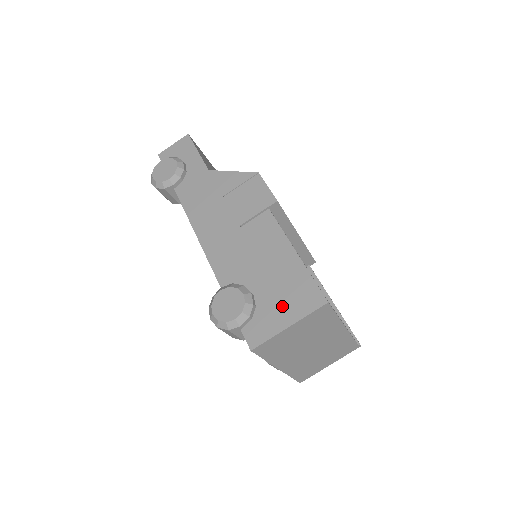
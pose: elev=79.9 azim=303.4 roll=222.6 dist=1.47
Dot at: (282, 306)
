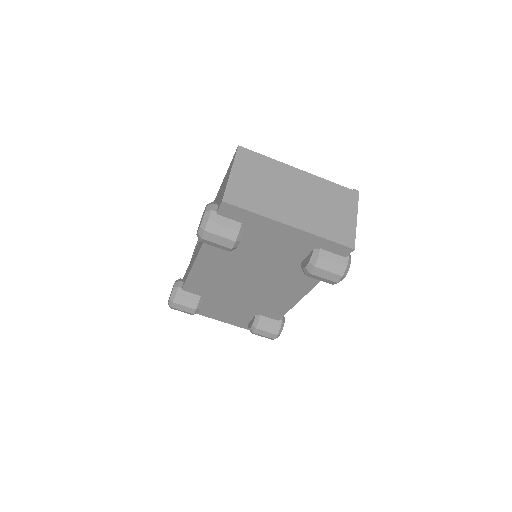
Dot at: occluded
